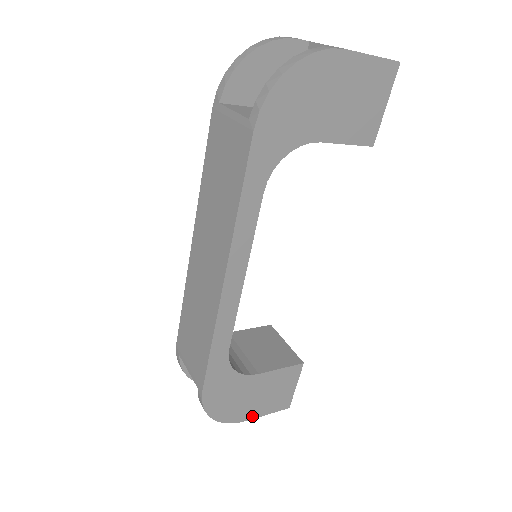
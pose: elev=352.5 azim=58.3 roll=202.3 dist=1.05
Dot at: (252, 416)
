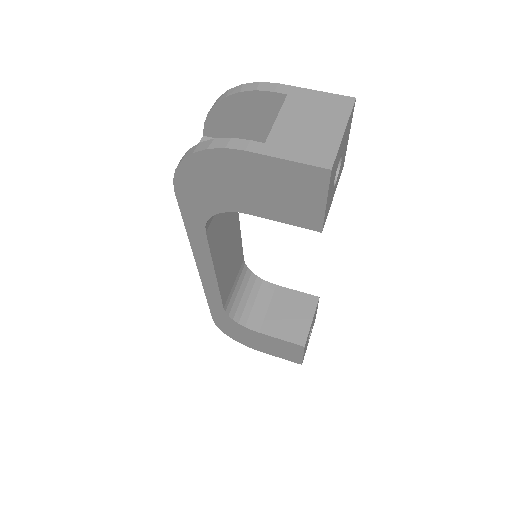
Dot at: (265, 352)
